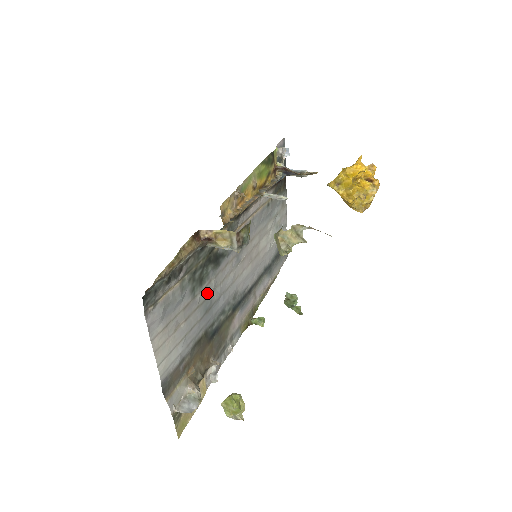
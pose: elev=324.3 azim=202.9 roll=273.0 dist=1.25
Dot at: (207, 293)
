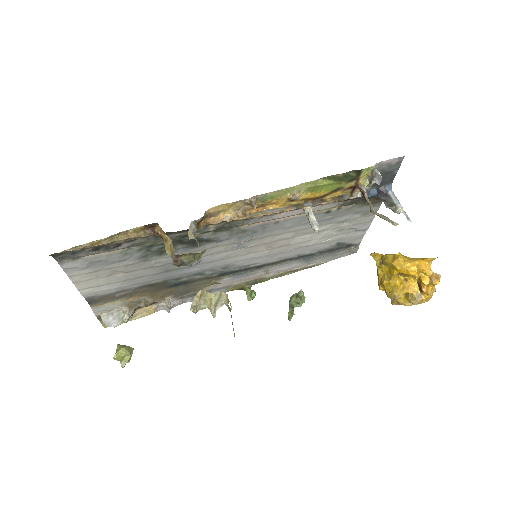
Dot at: (171, 260)
